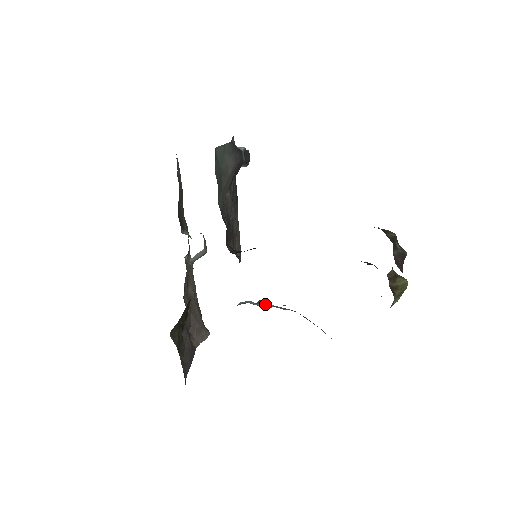
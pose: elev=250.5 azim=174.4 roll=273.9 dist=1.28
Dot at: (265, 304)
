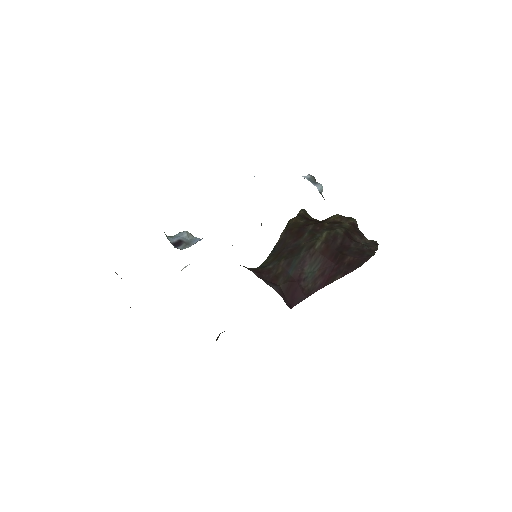
Dot at: occluded
